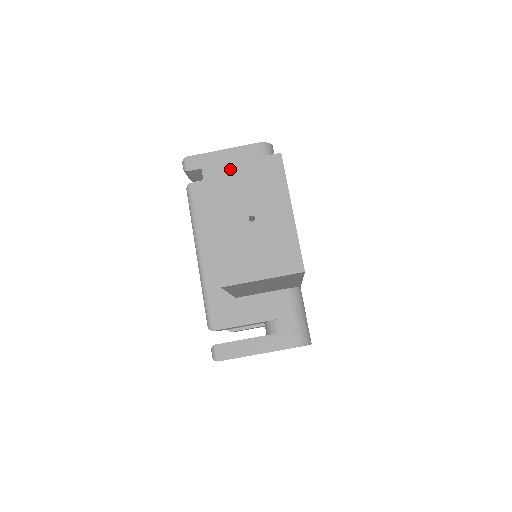
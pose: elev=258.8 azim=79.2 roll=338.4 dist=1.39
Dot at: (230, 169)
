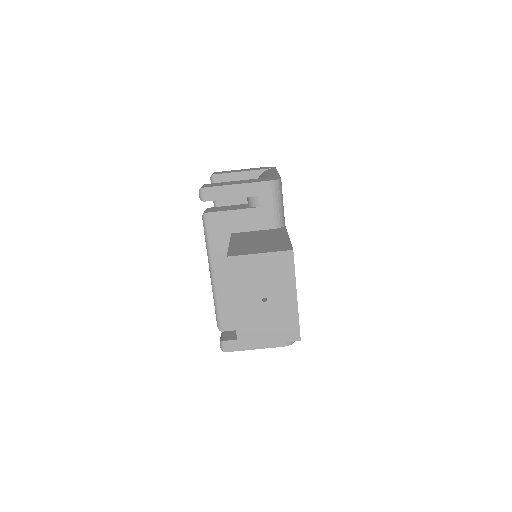
Dot at: (250, 260)
